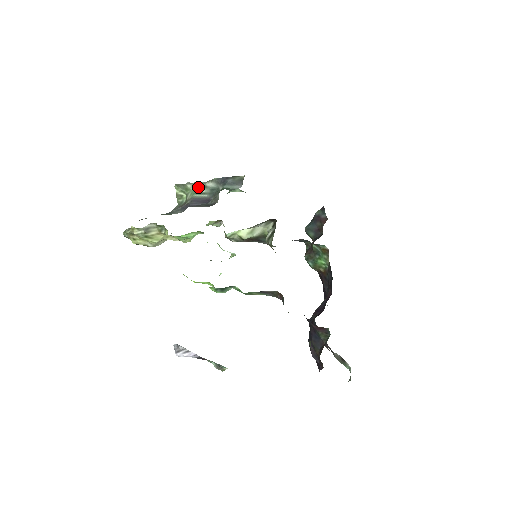
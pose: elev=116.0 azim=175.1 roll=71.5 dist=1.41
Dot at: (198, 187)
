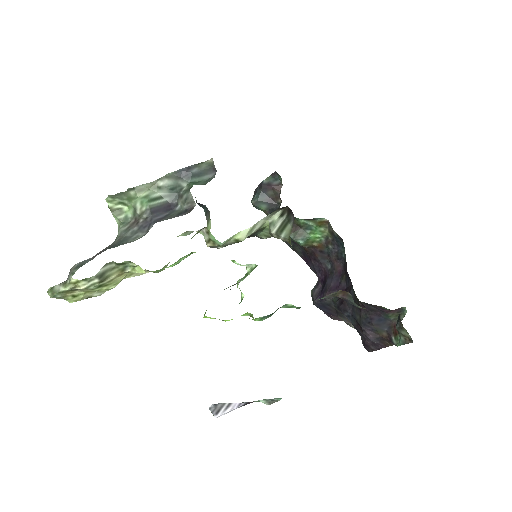
Dot at: (147, 191)
